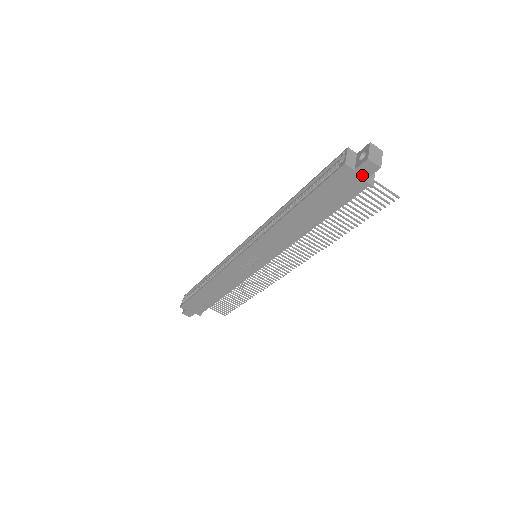
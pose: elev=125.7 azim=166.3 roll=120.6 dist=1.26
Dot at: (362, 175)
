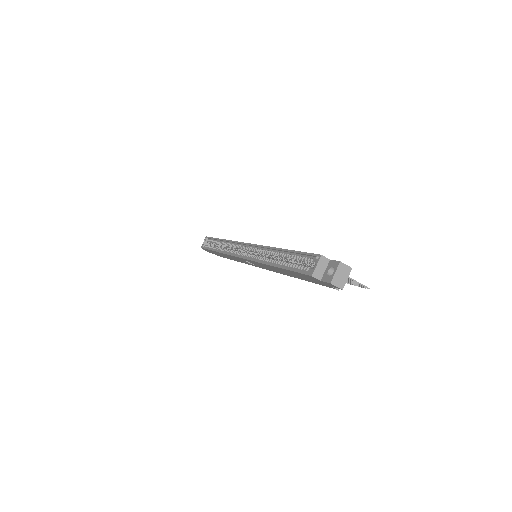
Dot at: (328, 284)
